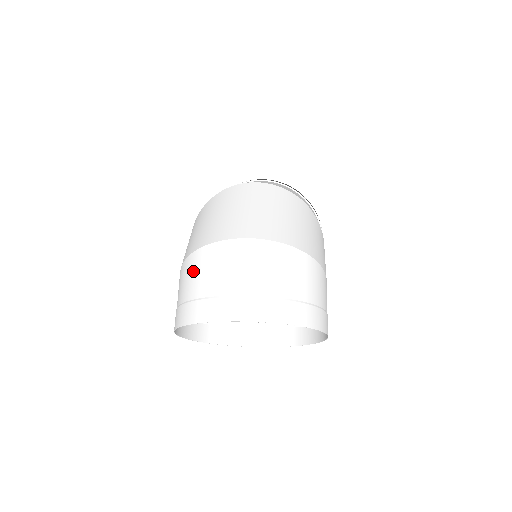
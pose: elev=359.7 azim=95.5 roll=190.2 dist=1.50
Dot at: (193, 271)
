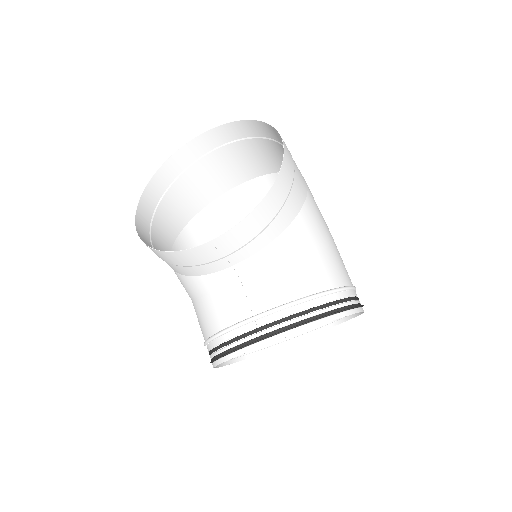
Dot at: (188, 201)
